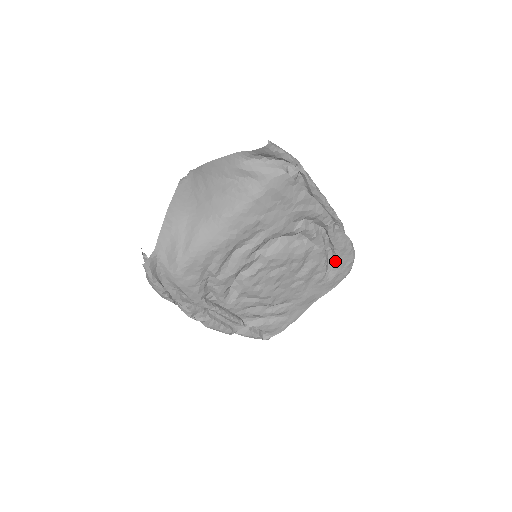
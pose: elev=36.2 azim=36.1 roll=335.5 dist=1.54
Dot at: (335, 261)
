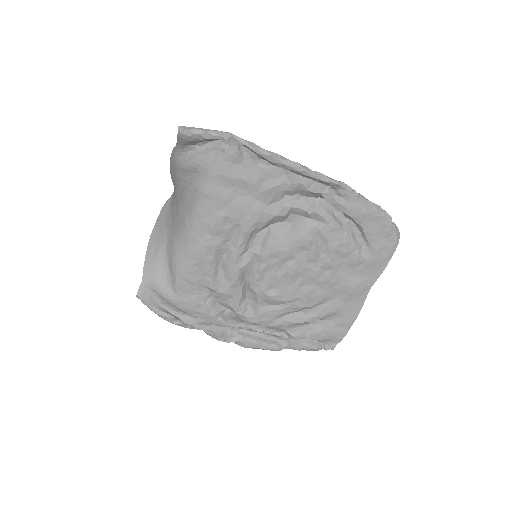
Dot at: (364, 233)
